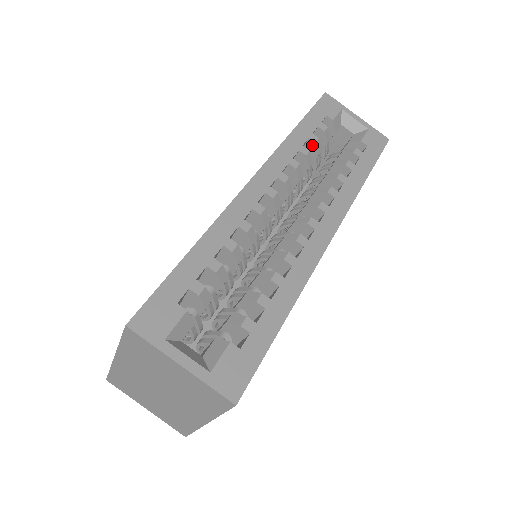
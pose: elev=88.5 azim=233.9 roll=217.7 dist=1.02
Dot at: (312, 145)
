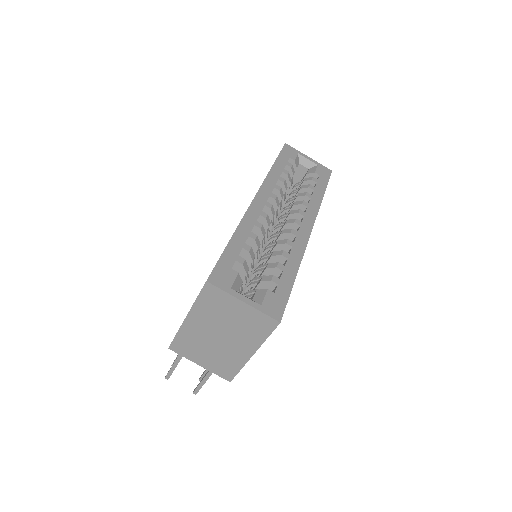
Dot at: (285, 176)
